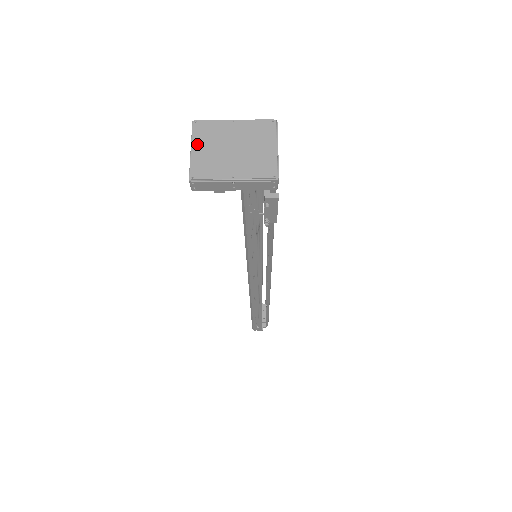
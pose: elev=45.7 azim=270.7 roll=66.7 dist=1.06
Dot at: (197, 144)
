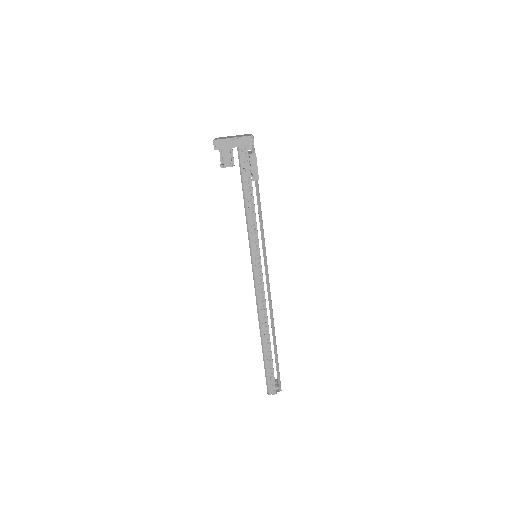
Dot at: (217, 138)
